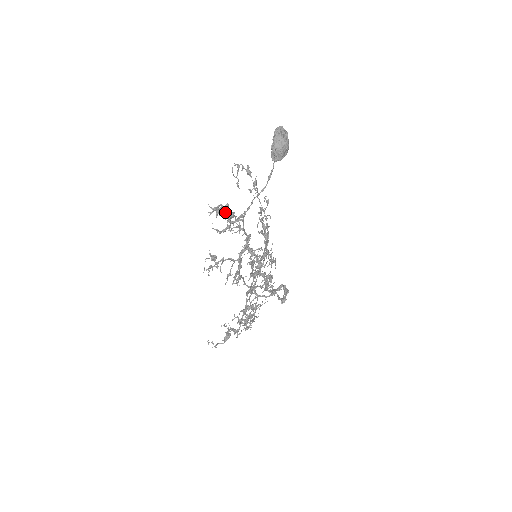
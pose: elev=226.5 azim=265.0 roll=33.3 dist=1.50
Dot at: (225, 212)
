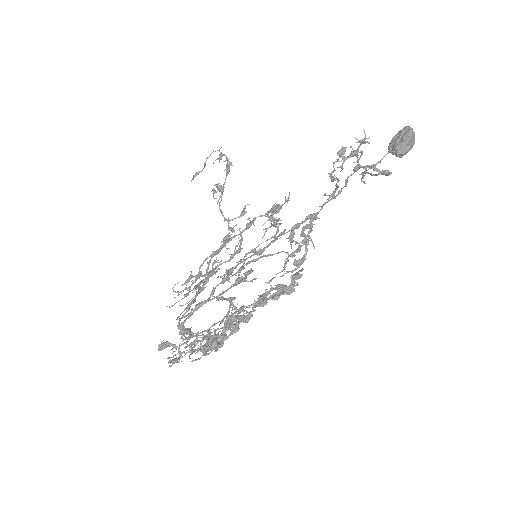
Dot at: (343, 159)
